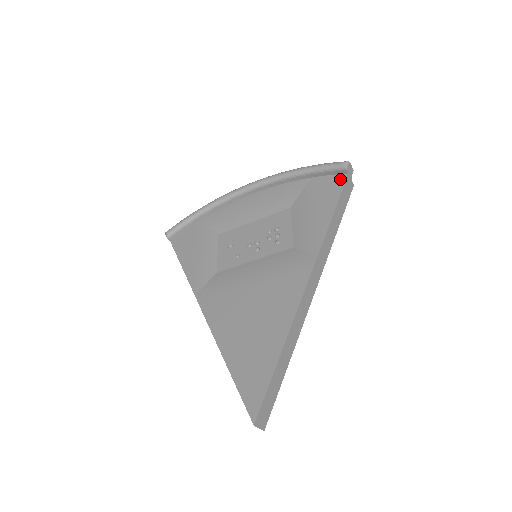
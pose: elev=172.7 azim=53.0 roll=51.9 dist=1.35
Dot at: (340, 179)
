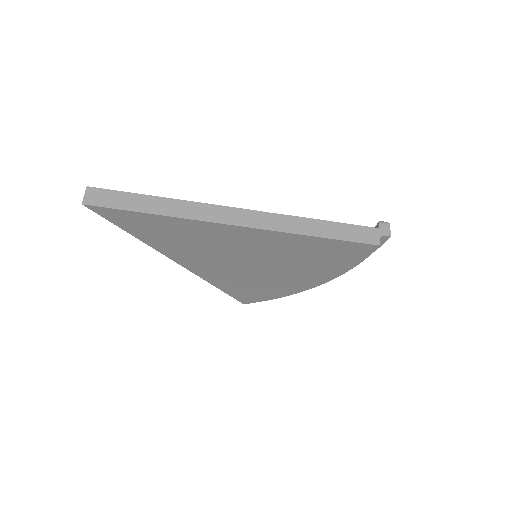
Dot at: occluded
